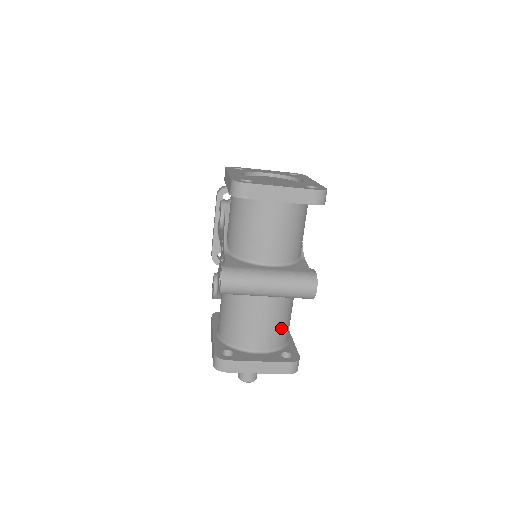
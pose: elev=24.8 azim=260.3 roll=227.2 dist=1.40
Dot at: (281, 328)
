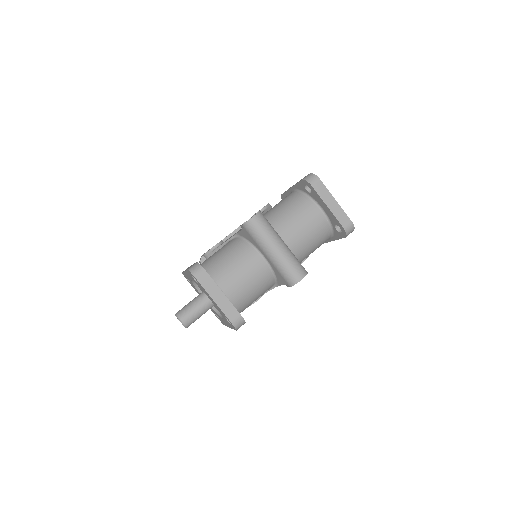
Dot at: (249, 294)
